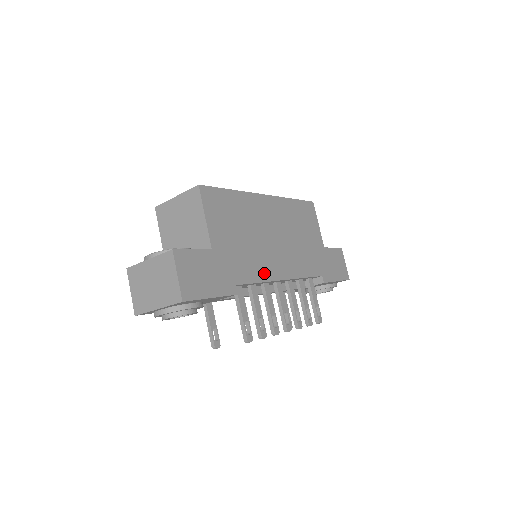
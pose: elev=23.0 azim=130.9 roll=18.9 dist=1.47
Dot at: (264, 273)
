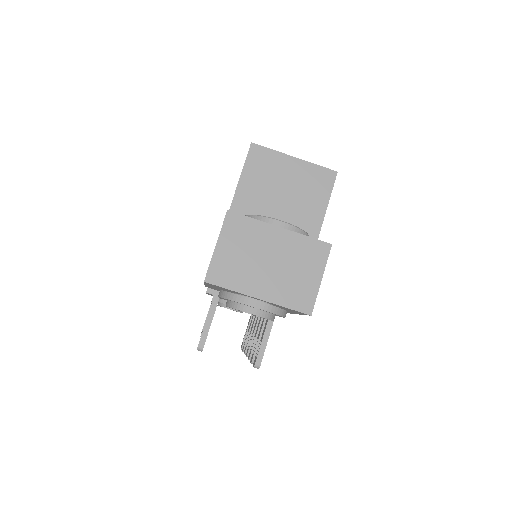
Dot at: occluded
